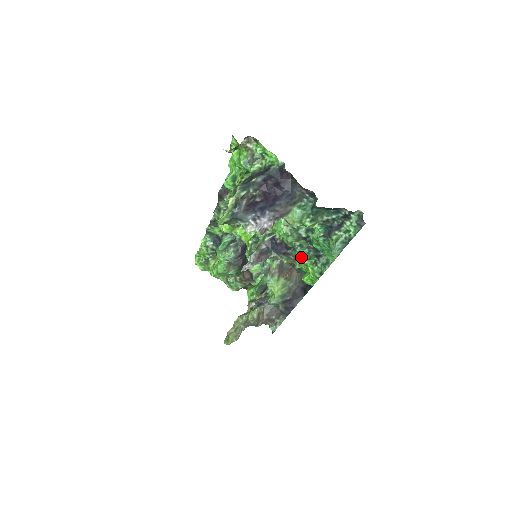
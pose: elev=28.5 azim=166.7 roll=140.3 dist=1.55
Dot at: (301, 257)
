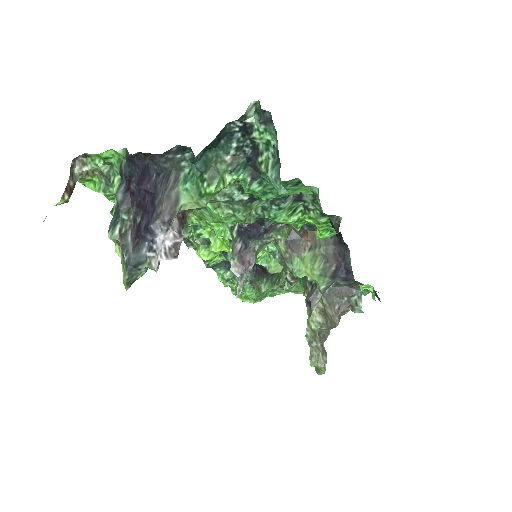
Dot at: (280, 220)
